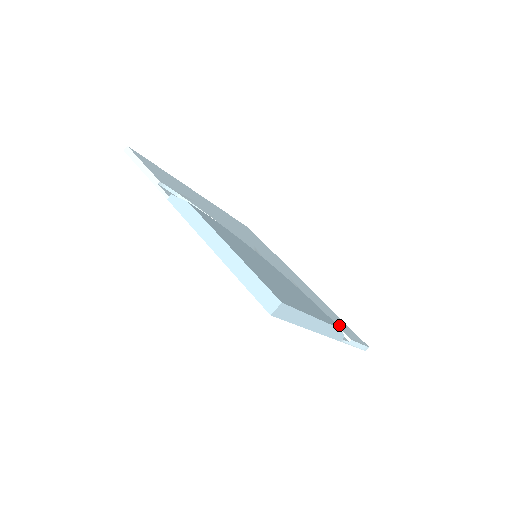
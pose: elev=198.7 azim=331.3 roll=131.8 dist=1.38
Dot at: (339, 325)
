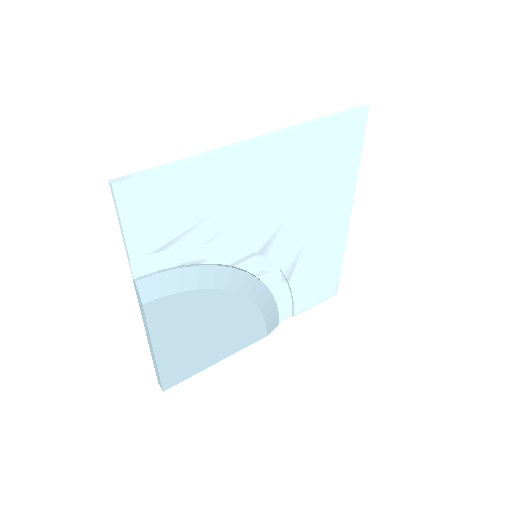
Dot at: (305, 297)
